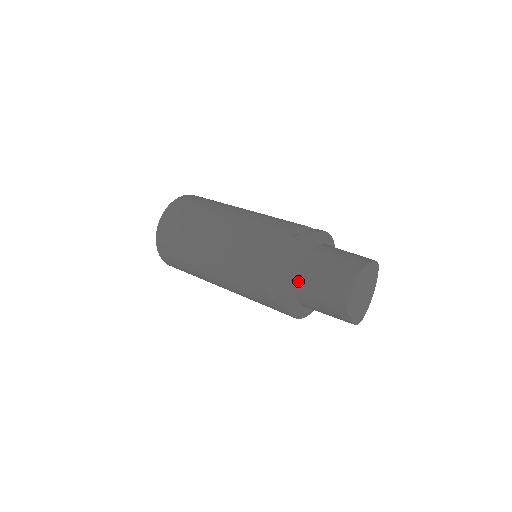
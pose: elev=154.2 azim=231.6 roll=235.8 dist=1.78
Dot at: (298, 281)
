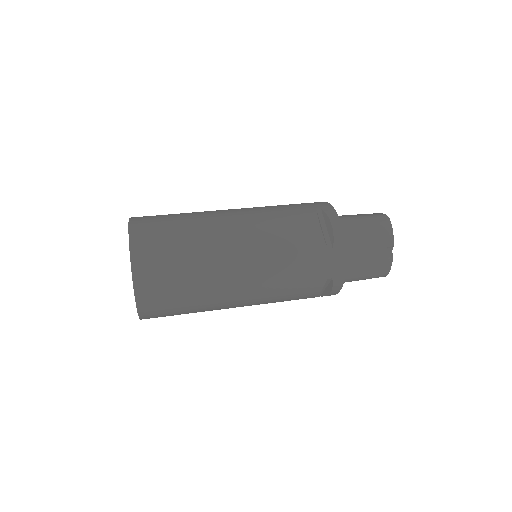
Dot at: occluded
